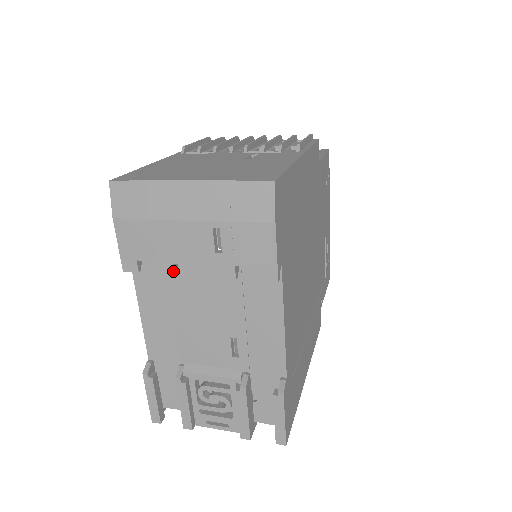
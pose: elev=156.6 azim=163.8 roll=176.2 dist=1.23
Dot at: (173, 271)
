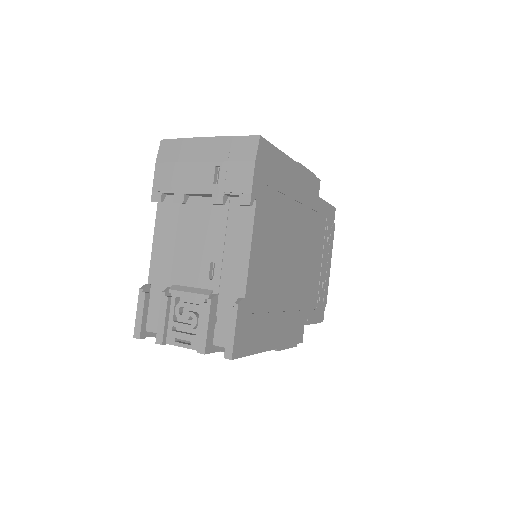
Dot at: (183, 199)
